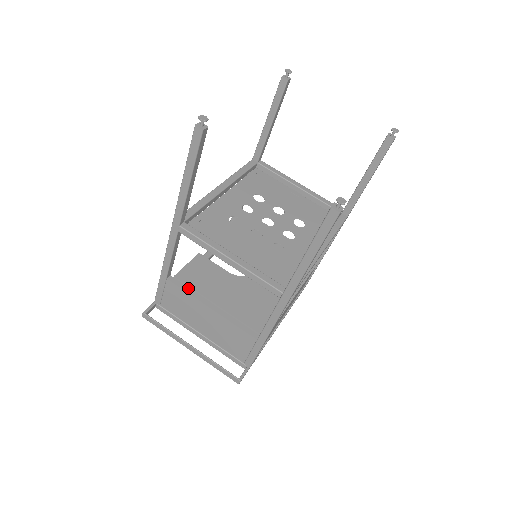
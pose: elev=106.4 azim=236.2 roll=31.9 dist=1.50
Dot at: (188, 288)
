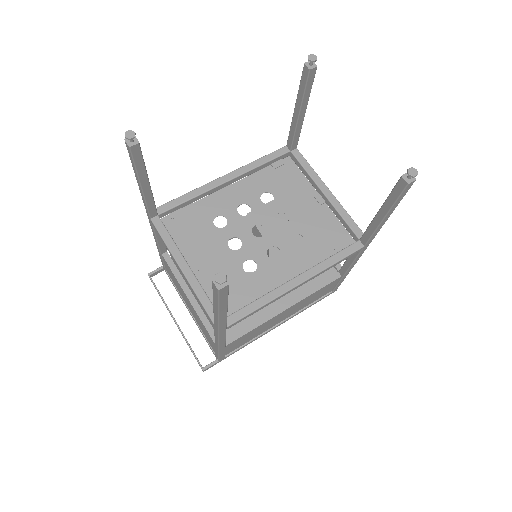
Dot at: (177, 270)
